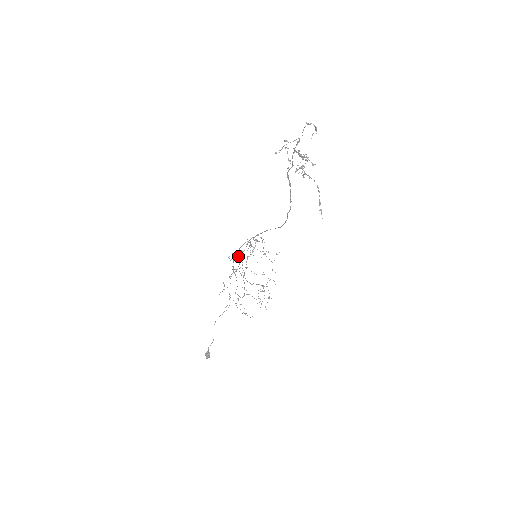
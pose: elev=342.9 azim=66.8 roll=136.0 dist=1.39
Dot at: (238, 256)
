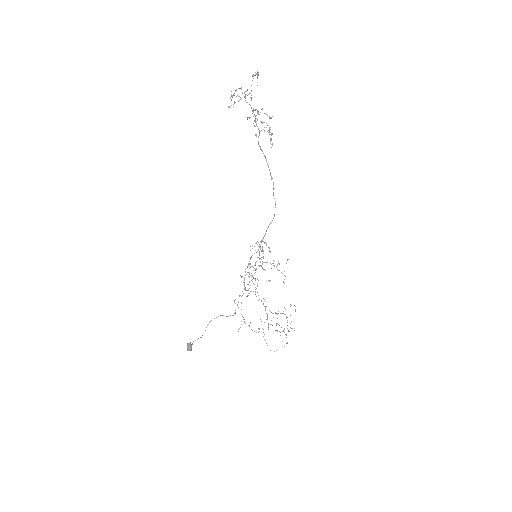
Dot at: (251, 275)
